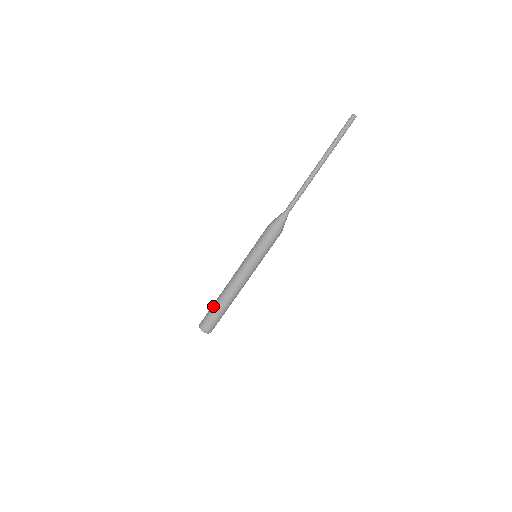
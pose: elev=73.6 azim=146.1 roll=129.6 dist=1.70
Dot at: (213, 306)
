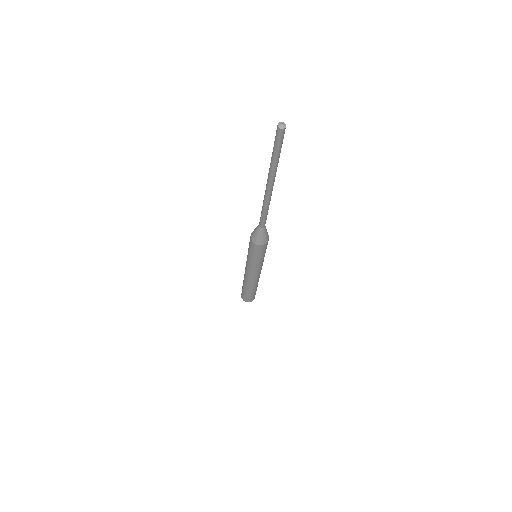
Dot at: (243, 290)
